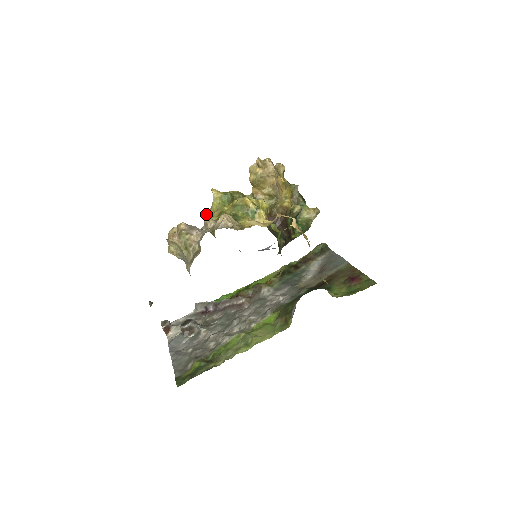
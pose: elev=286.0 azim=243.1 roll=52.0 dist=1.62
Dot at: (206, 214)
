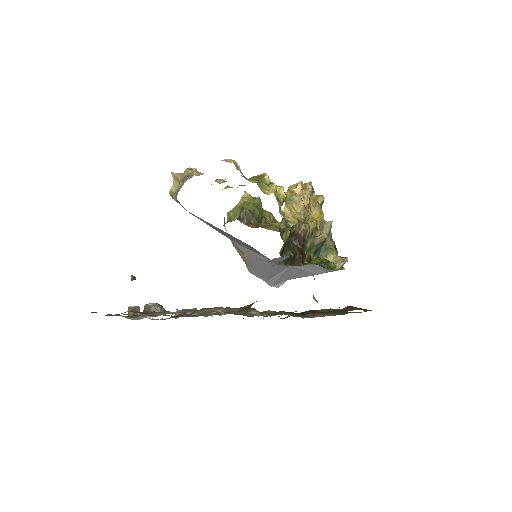
Dot at: (229, 211)
